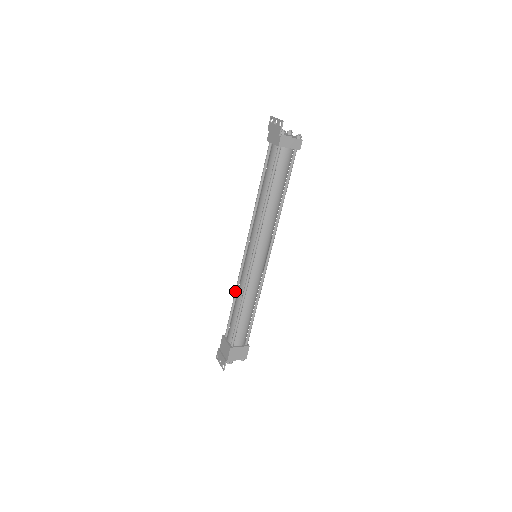
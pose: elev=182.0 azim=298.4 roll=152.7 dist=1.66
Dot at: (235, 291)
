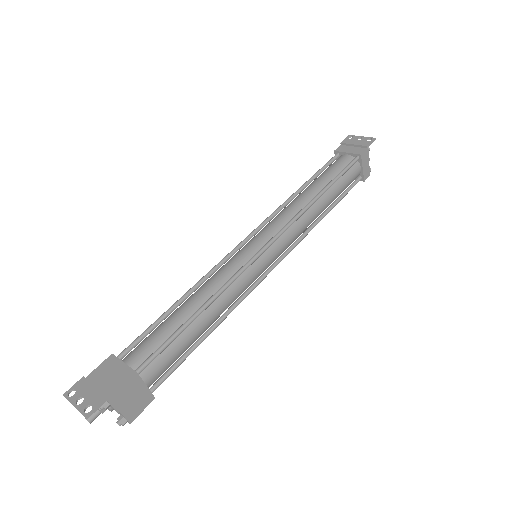
Dot at: (193, 287)
